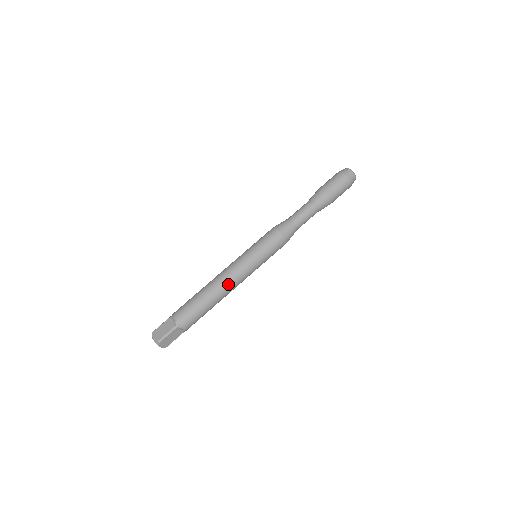
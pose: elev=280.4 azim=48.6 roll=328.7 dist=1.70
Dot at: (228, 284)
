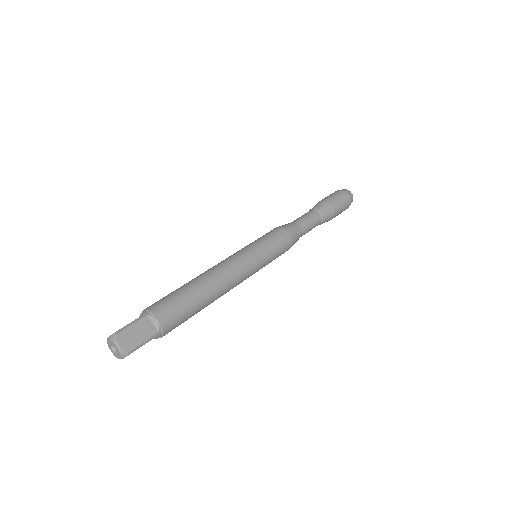
Dot at: (220, 269)
